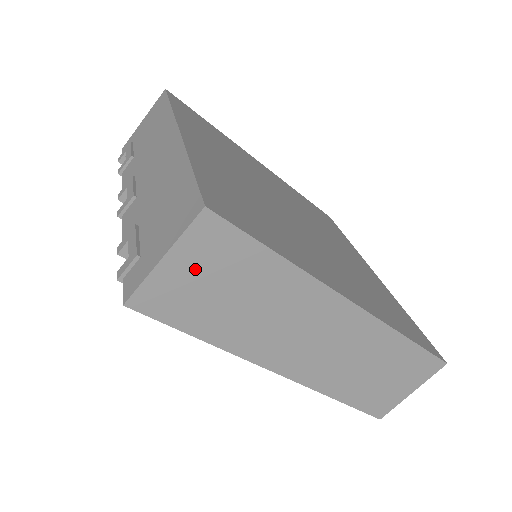
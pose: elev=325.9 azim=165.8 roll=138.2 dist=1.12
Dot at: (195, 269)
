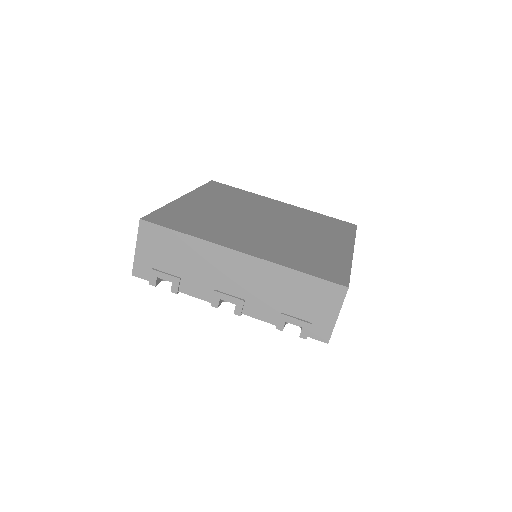
Dot at: occluded
